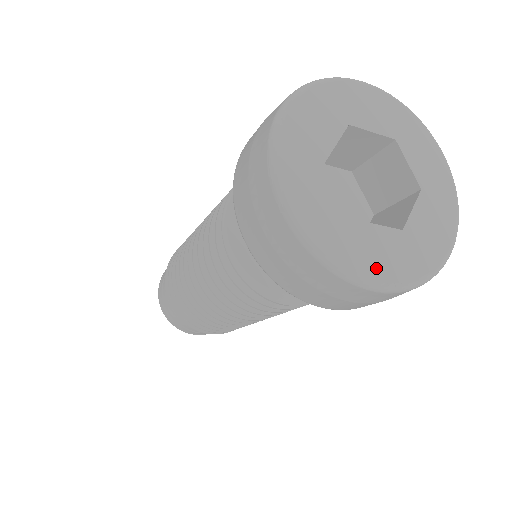
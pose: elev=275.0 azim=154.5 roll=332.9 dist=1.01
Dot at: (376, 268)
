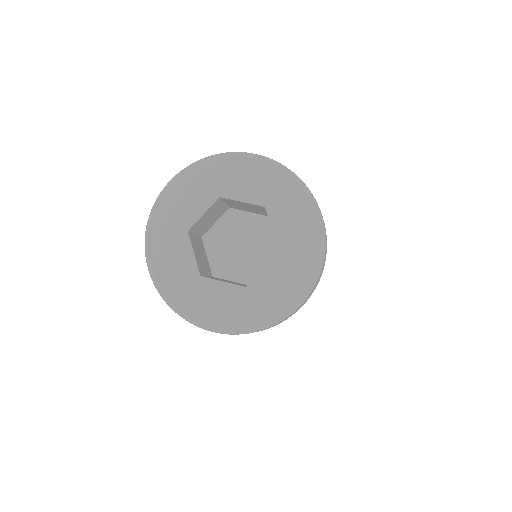
Dot at: (285, 298)
